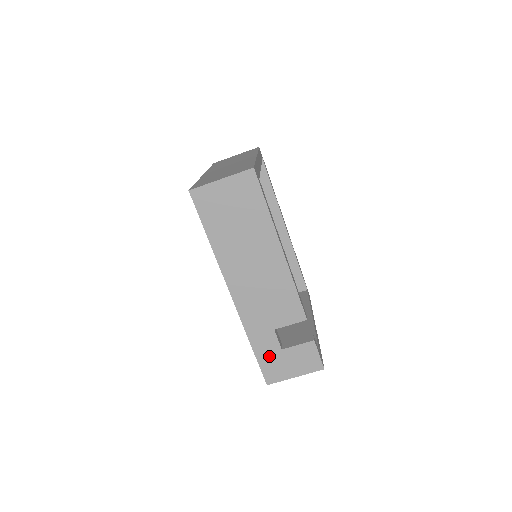
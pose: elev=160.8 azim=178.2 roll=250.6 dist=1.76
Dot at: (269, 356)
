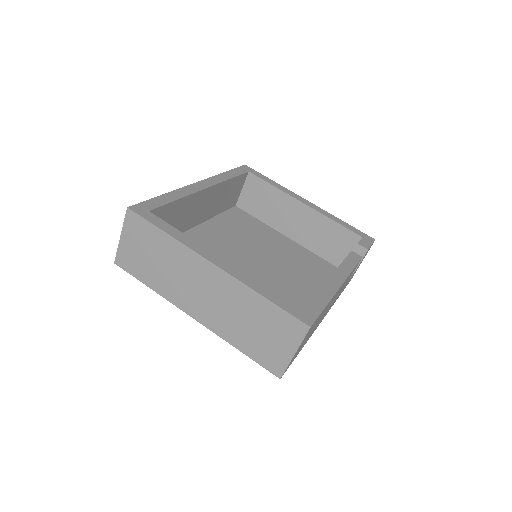
Dot at: occluded
